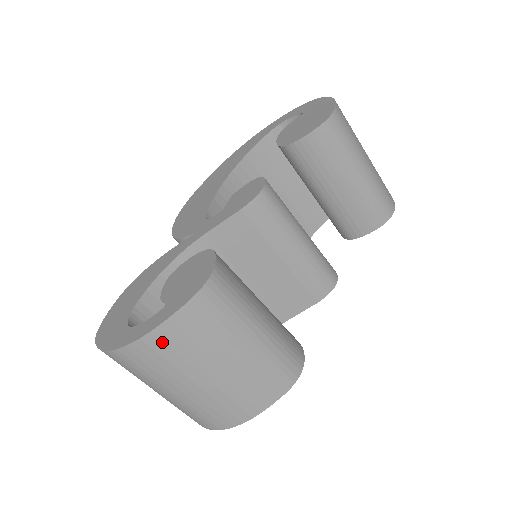
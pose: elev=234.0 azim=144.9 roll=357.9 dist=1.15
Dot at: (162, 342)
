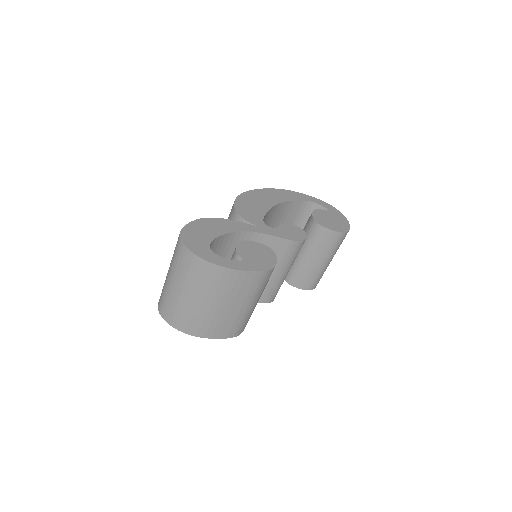
Dot at: (230, 277)
